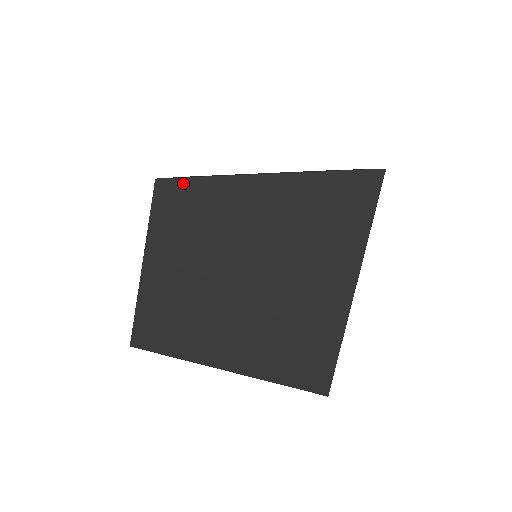
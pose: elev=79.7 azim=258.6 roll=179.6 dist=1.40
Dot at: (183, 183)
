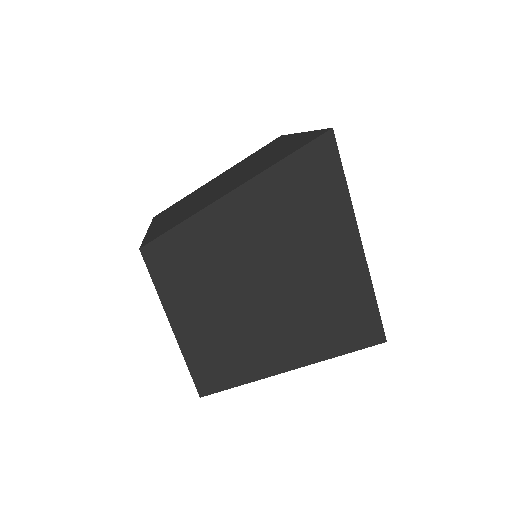
Dot at: (165, 239)
